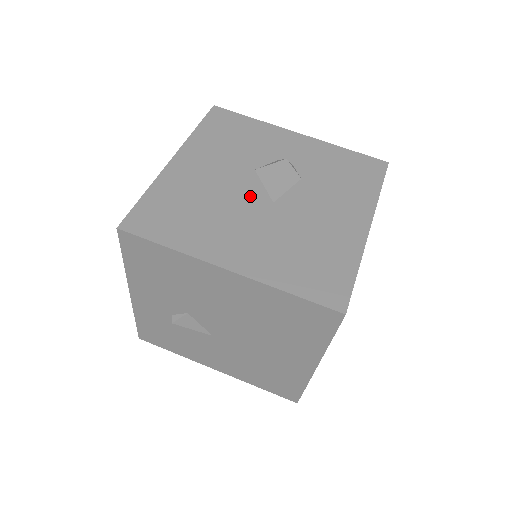
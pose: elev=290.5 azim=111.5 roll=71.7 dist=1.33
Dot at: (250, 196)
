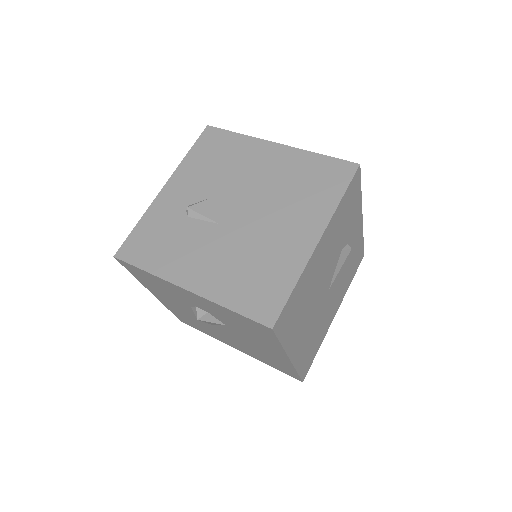
Dot at: occluded
